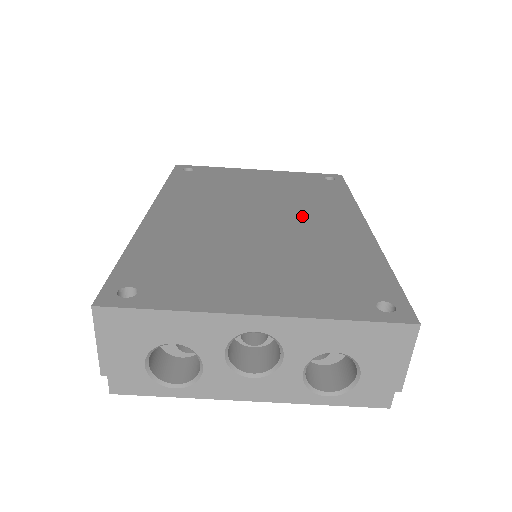
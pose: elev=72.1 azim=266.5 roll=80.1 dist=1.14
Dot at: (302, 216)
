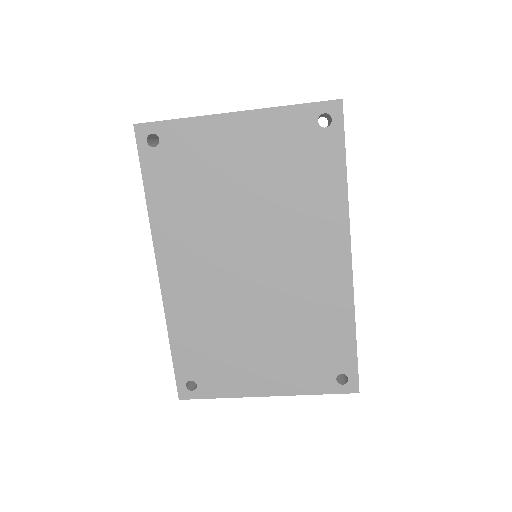
Dot at: (291, 252)
